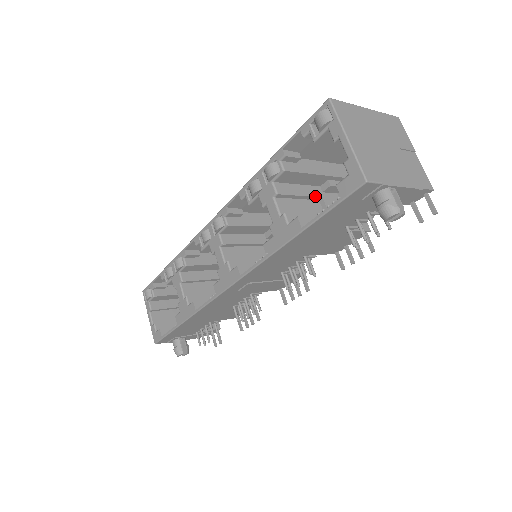
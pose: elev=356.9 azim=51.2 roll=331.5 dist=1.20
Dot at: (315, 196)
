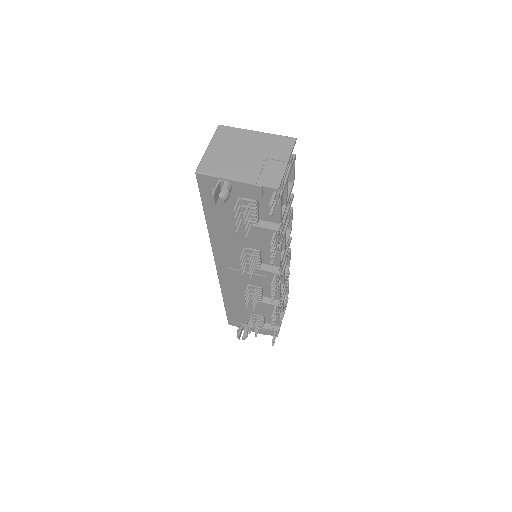
Dot at: occluded
